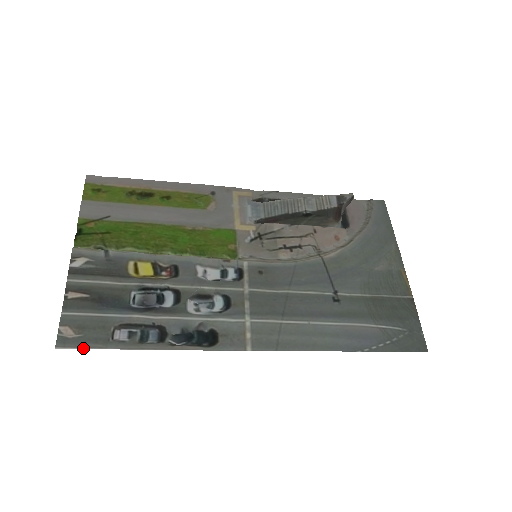
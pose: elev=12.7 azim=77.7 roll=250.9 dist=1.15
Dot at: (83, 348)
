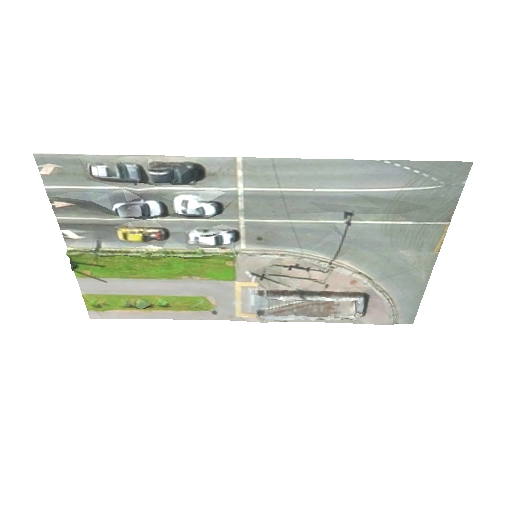
Dot at: (60, 154)
